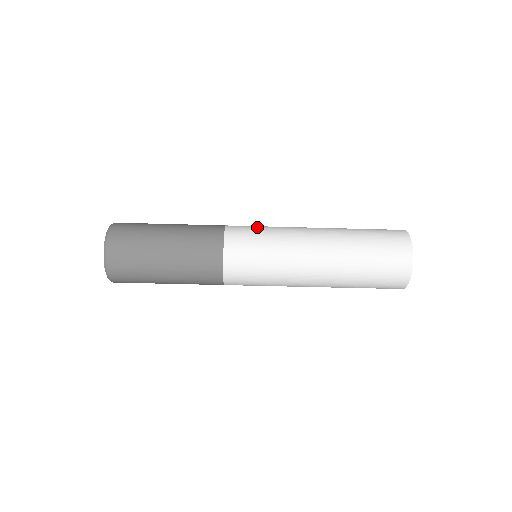
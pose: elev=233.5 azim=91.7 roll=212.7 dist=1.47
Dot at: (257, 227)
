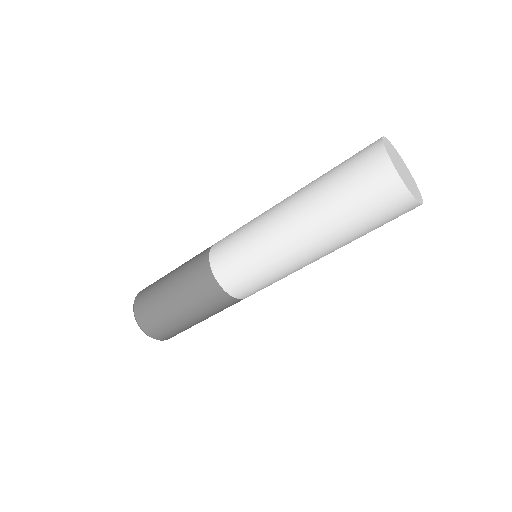
Dot at: occluded
